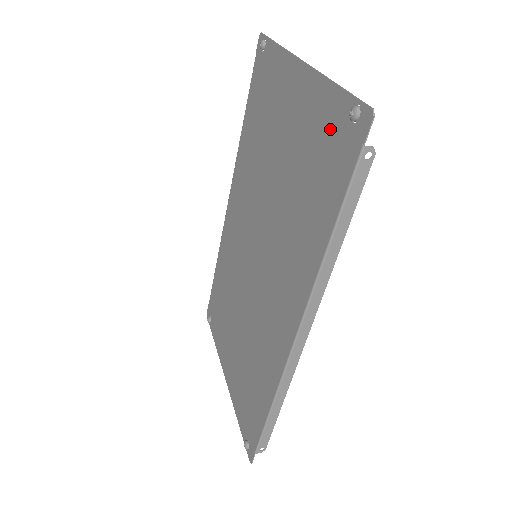
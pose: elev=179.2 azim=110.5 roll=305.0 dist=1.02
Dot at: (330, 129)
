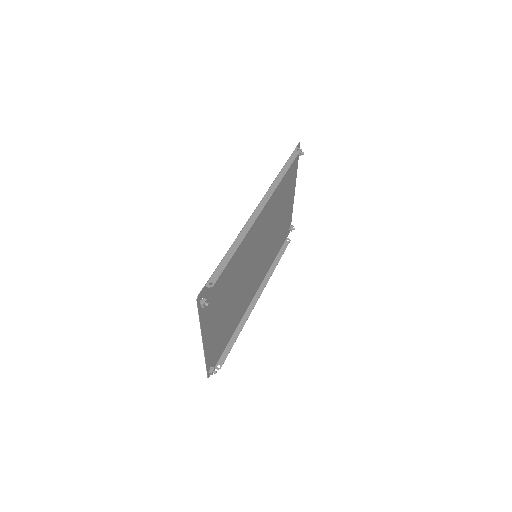
Dot at: (214, 352)
